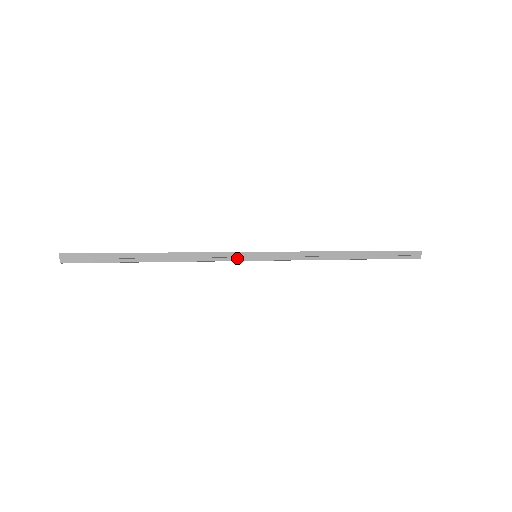
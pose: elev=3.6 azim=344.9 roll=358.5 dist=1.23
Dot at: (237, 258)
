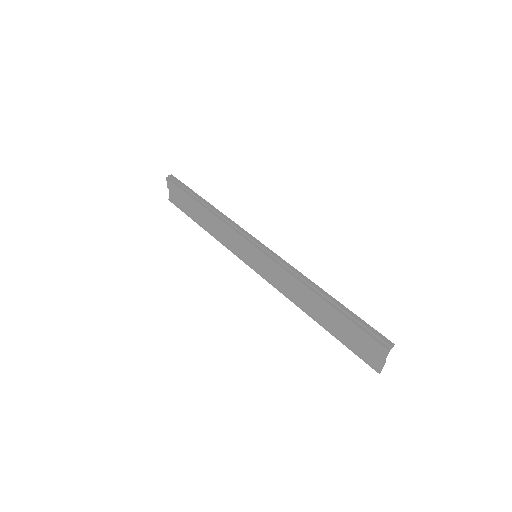
Dot at: (243, 235)
